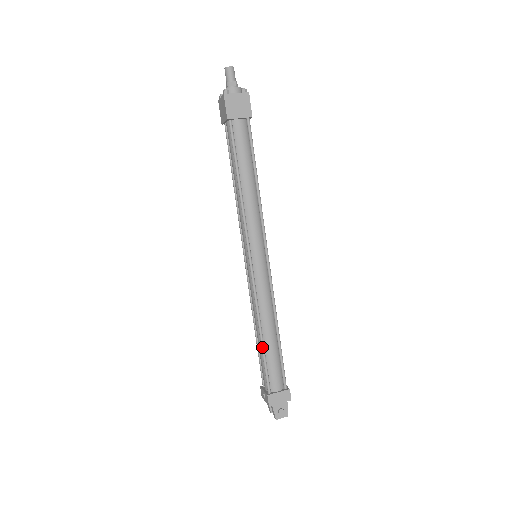
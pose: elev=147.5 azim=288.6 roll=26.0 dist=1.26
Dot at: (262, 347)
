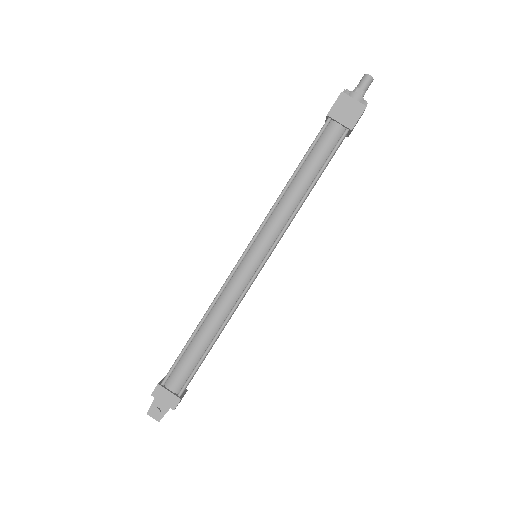
Dot at: (190, 337)
